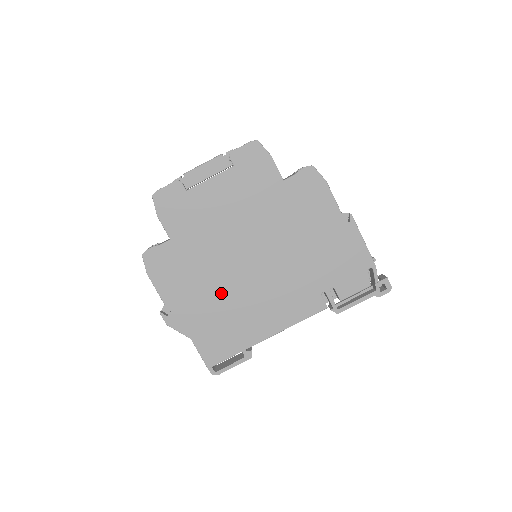
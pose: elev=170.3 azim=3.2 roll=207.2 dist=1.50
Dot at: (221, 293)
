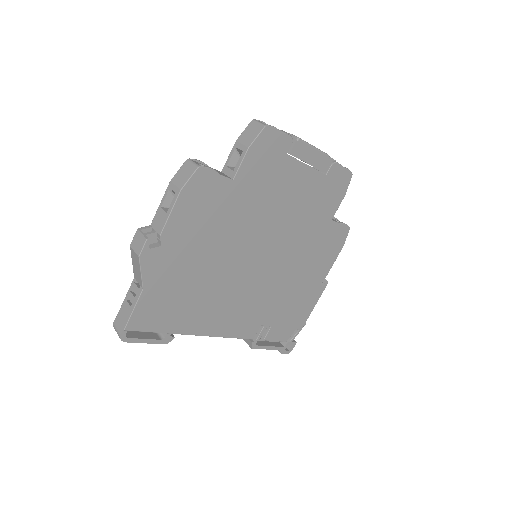
Dot at: (211, 267)
